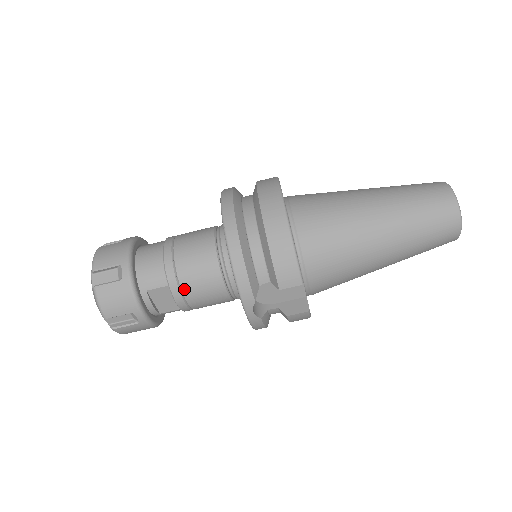
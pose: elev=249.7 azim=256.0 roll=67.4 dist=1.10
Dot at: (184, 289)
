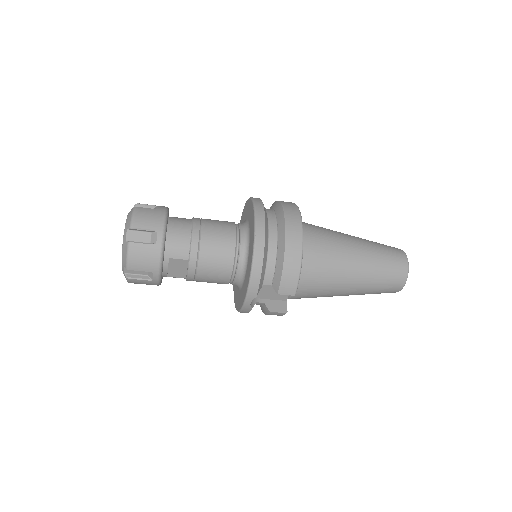
Dot at: (200, 267)
